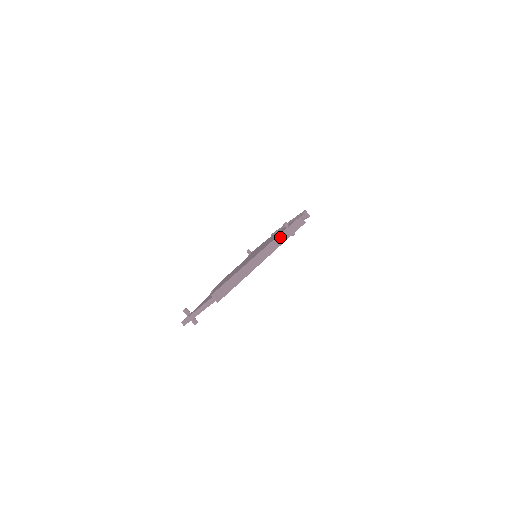
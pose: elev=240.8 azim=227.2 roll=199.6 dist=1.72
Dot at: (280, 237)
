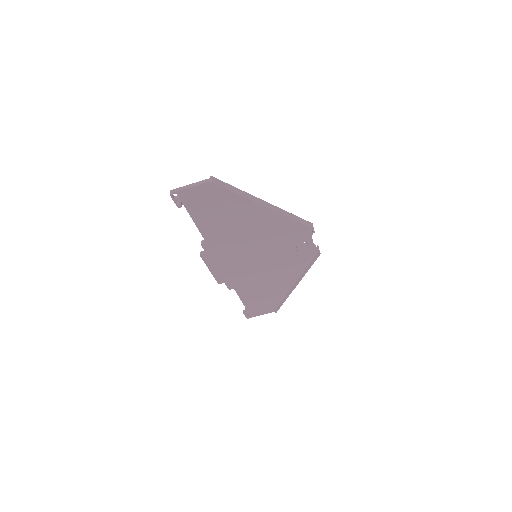
Dot at: (288, 213)
